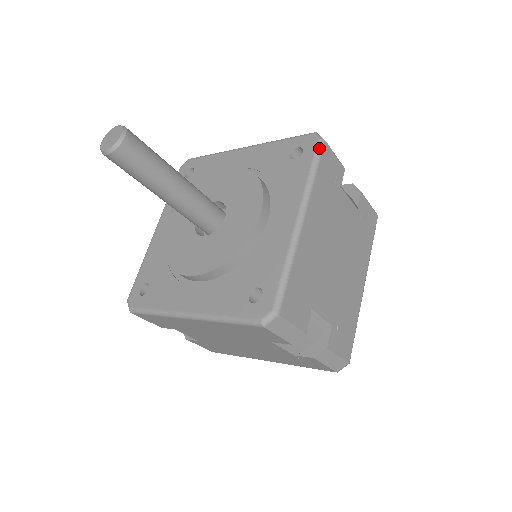
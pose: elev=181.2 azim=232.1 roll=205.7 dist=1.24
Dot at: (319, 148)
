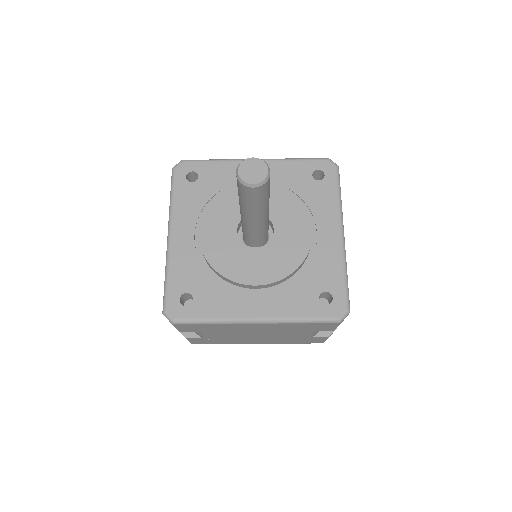
Dot at: (338, 173)
